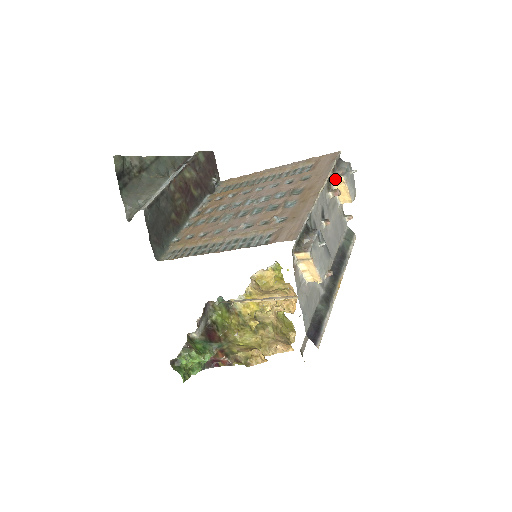
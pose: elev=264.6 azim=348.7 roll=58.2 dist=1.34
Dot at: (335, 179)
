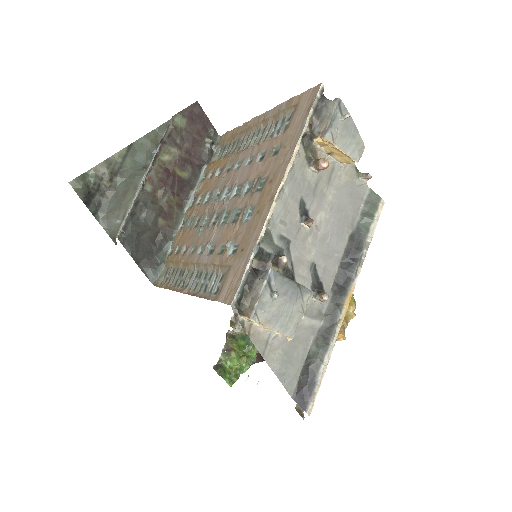
Dot at: (317, 141)
